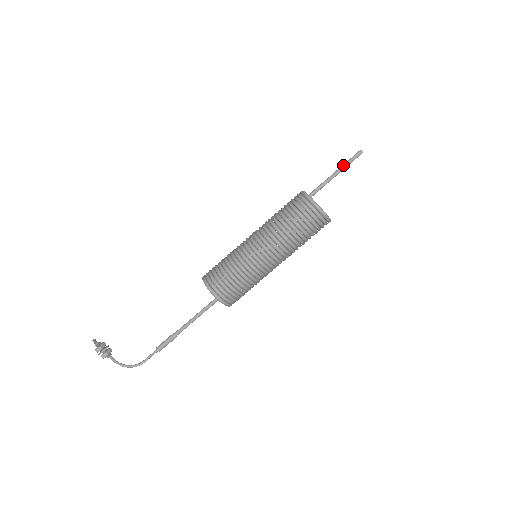
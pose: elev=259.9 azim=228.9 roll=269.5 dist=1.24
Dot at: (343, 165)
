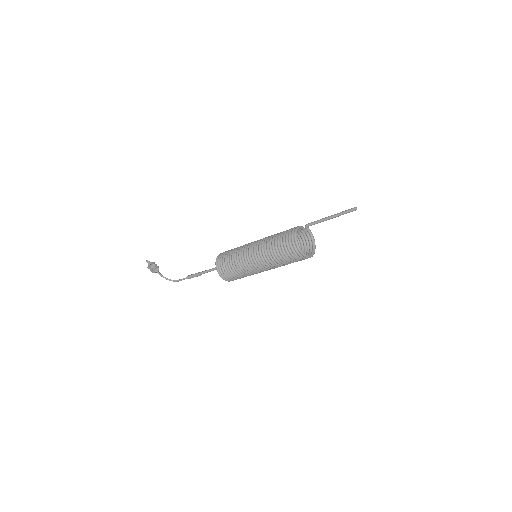
Dot at: (338, 214)
